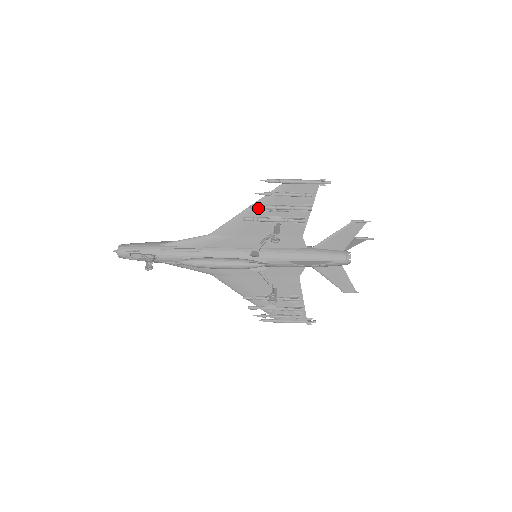
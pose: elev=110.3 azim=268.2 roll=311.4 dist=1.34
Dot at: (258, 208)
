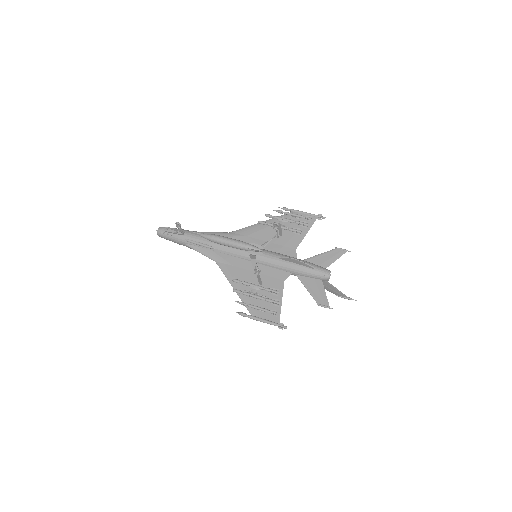
Dot at: (271, 216)
